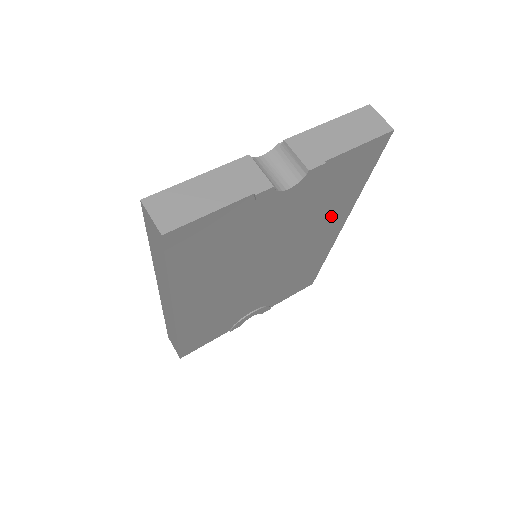
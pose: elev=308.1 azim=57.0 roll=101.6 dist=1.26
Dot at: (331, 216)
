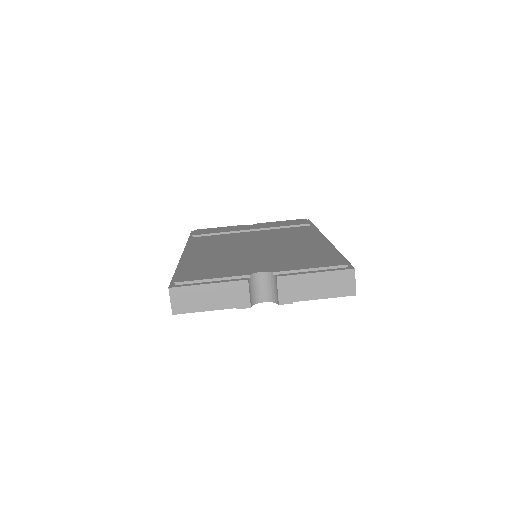
Dot at: occluded
